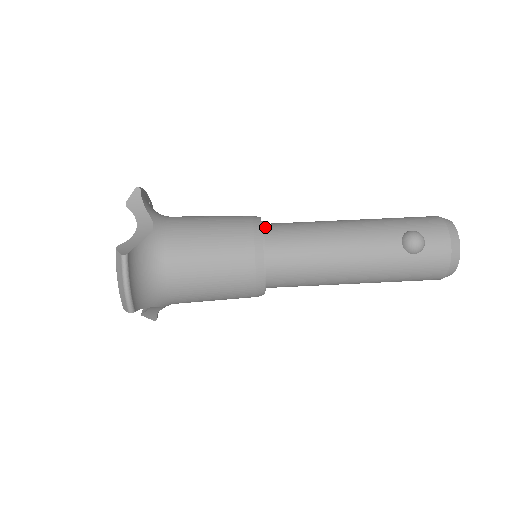
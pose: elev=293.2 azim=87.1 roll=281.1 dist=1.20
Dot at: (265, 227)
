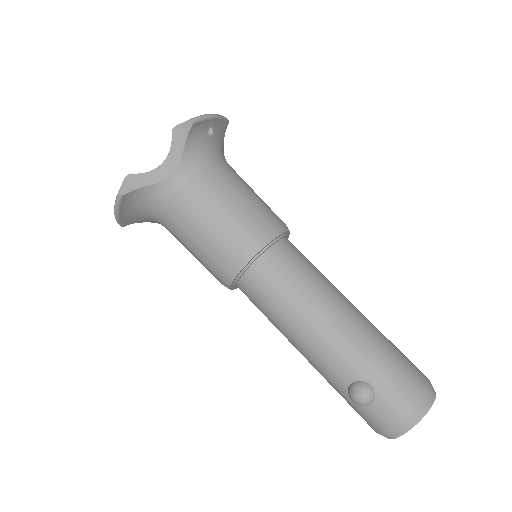
Dot at: (266, 253)
